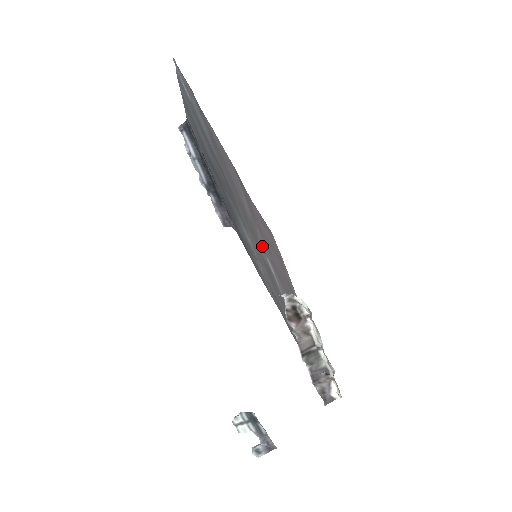
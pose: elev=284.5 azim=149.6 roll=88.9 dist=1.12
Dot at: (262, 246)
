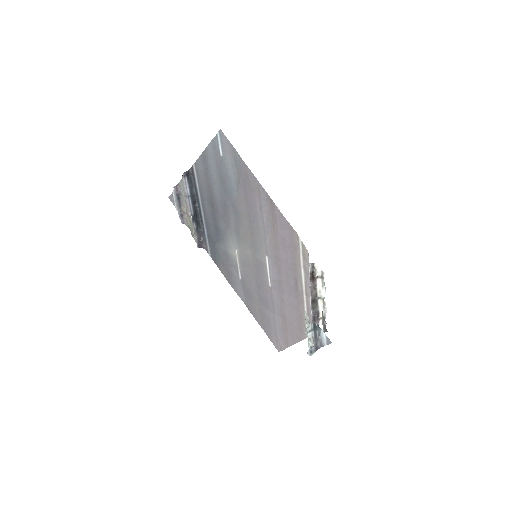
Dot at: (265, 248)
